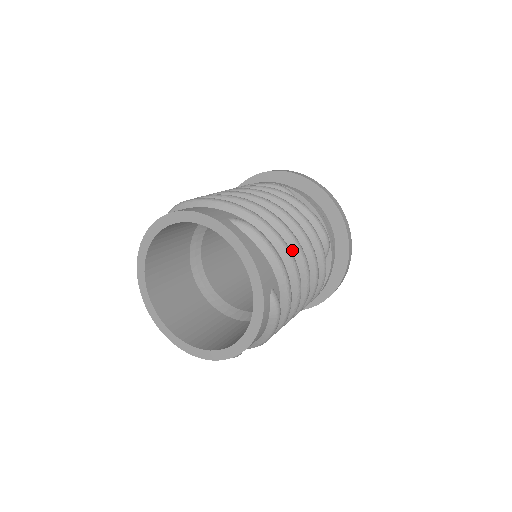
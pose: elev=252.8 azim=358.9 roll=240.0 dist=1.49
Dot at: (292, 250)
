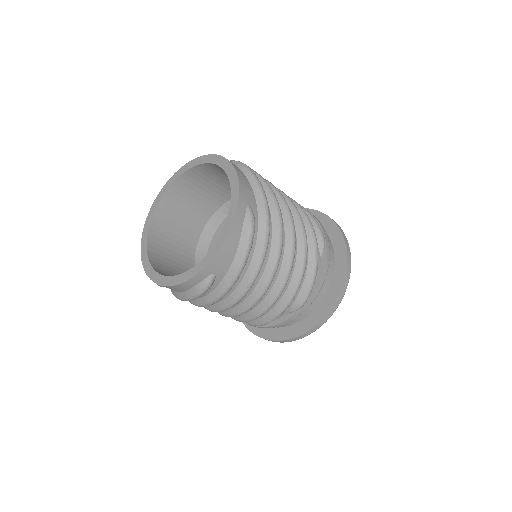
Dot at: (280, 207)
